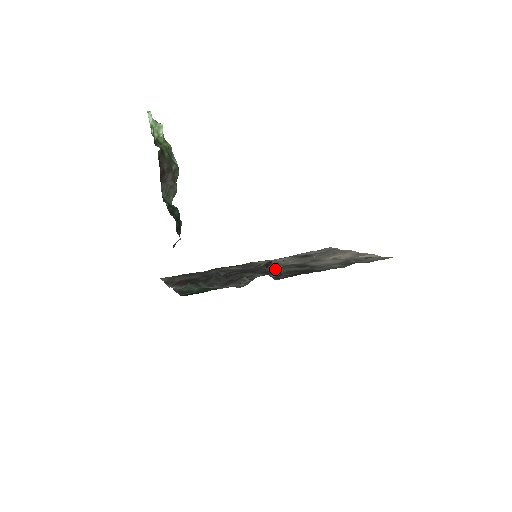
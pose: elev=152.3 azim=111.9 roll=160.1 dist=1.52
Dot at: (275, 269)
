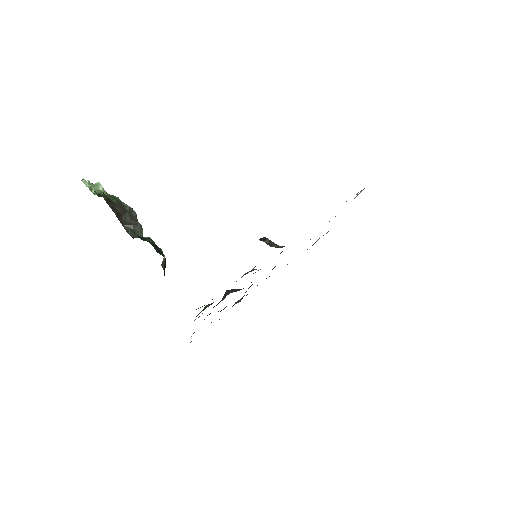
Dot at: (274, 243)
